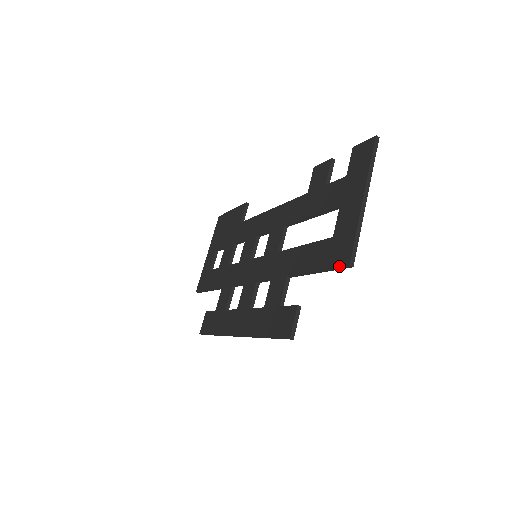
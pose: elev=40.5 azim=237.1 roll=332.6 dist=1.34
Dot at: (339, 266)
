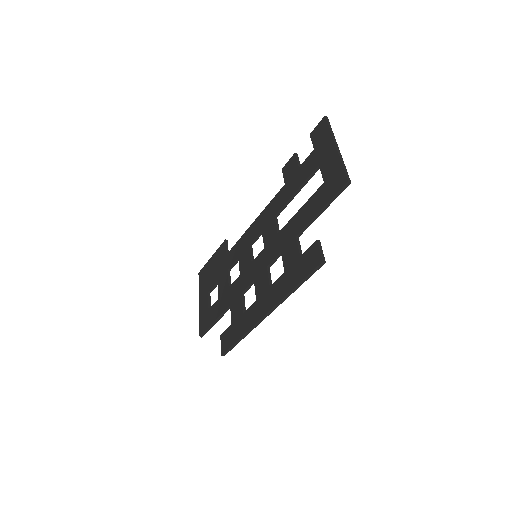
Dot at: (340, 189)
